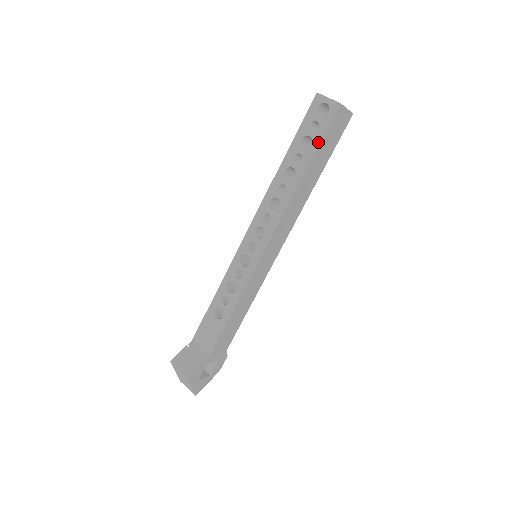
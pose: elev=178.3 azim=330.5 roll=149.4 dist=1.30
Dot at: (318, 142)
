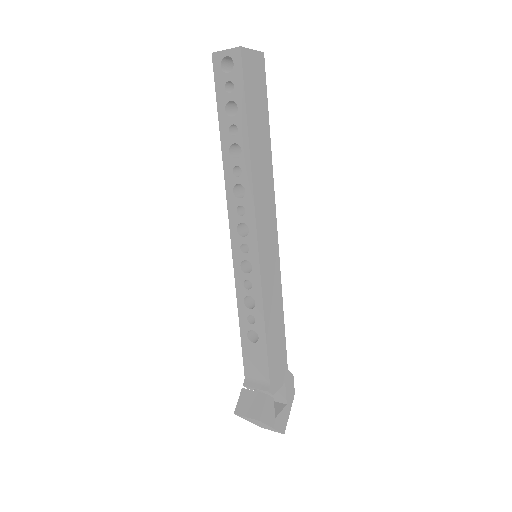
Dot at: (242, 101)
